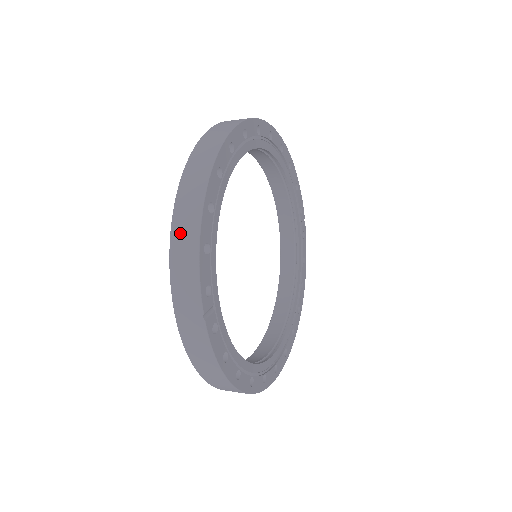
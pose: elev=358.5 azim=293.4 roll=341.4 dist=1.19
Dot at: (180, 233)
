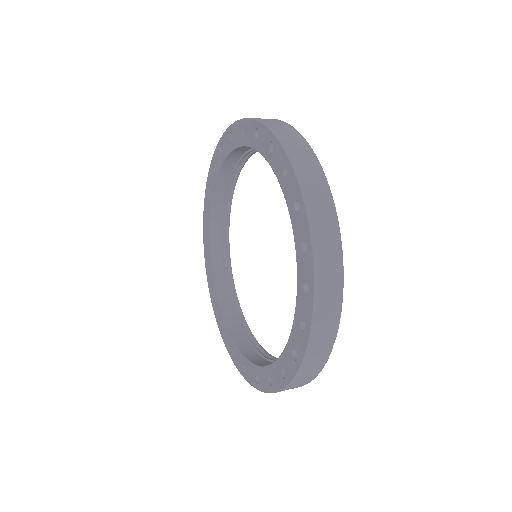
Dot at: (325, 276)
